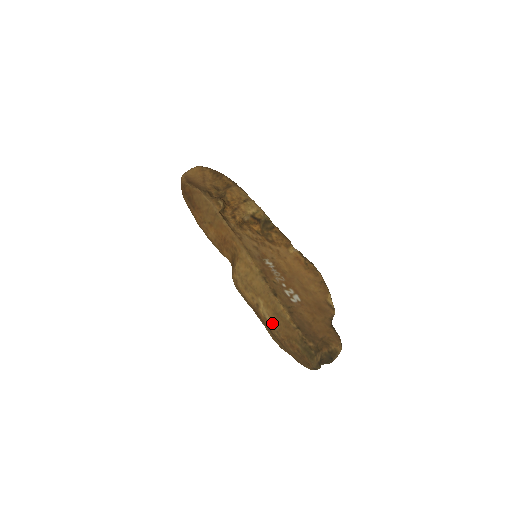
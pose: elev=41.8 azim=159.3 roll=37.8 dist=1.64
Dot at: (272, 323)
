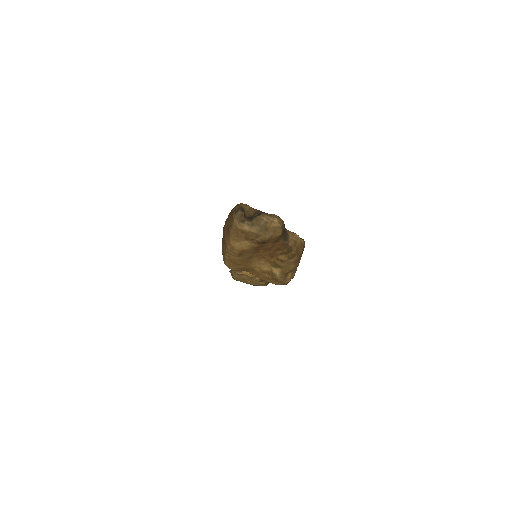
Dot at: occluded
